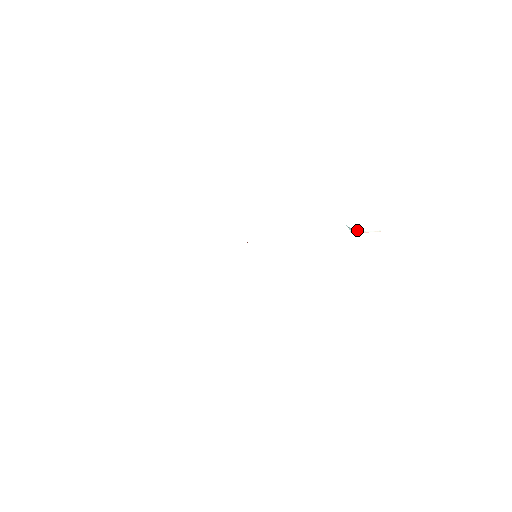
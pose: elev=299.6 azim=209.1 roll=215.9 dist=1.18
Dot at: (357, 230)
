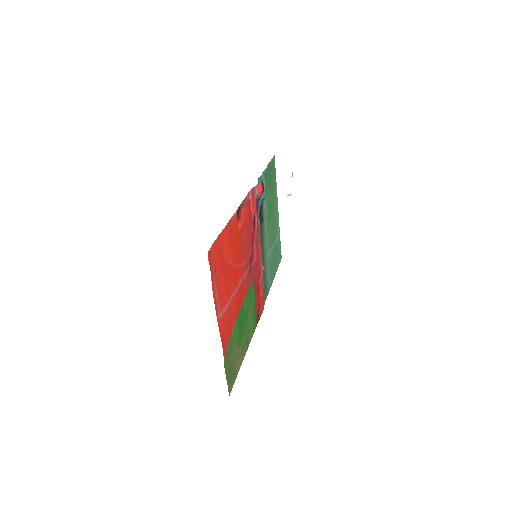
Dot at: (291, 190)
